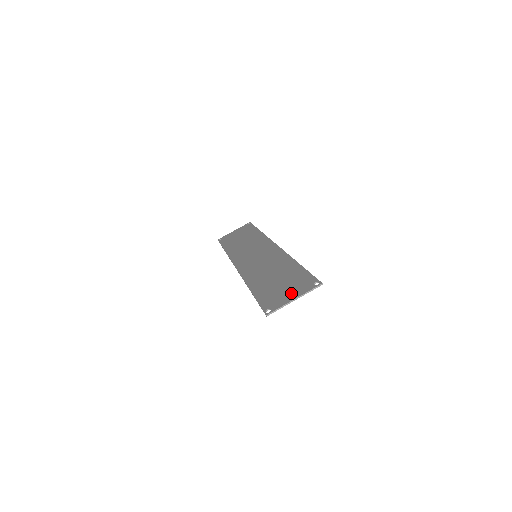
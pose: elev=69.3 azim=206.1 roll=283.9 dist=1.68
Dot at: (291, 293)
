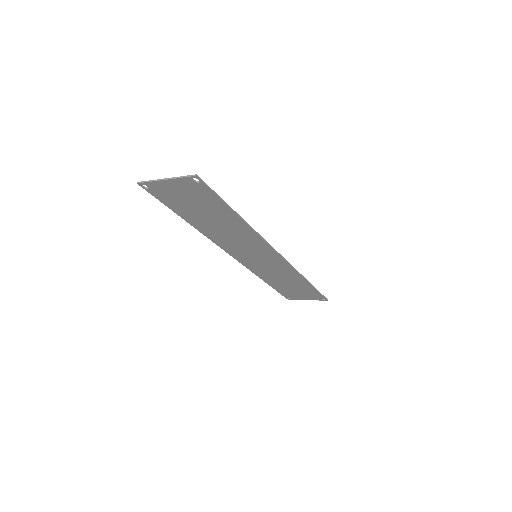
Dot at: (178, 186)
